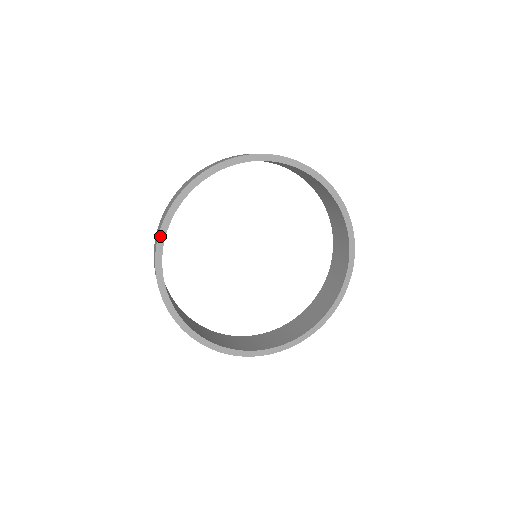
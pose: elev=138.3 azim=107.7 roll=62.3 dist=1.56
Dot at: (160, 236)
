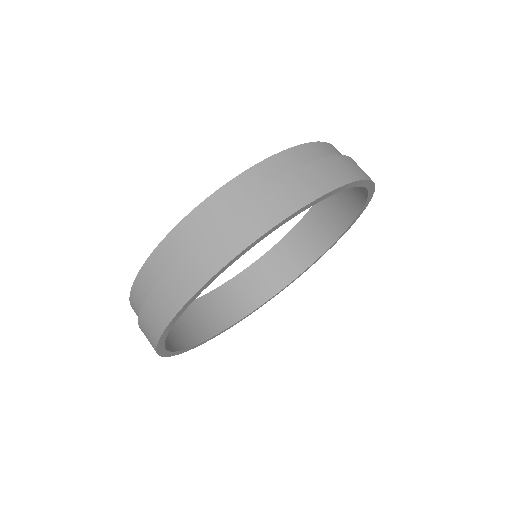
Dot at: (158, 351)
